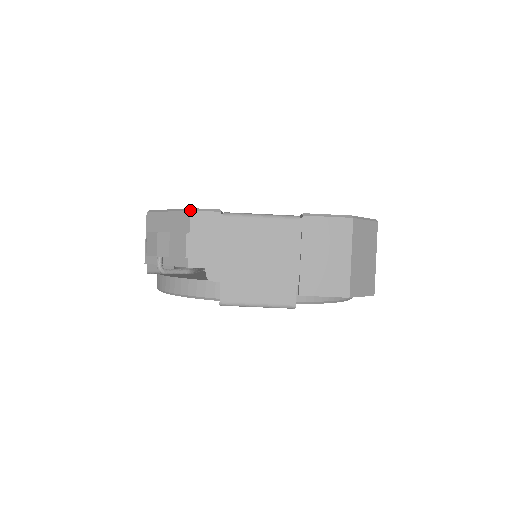
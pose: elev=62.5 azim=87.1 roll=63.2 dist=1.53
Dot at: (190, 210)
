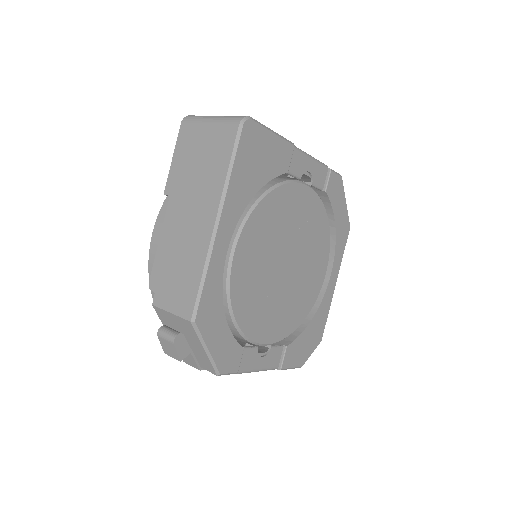
Dot at: occluded
